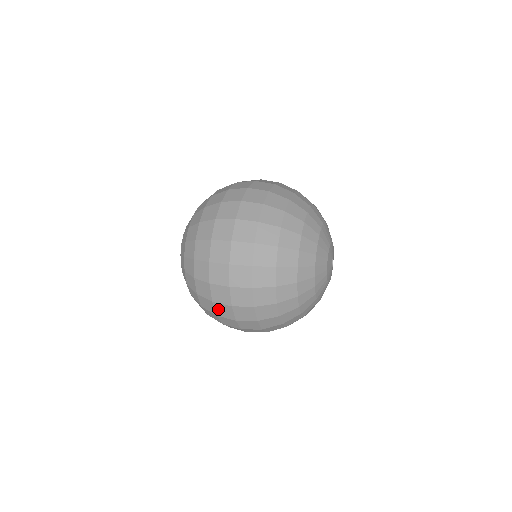
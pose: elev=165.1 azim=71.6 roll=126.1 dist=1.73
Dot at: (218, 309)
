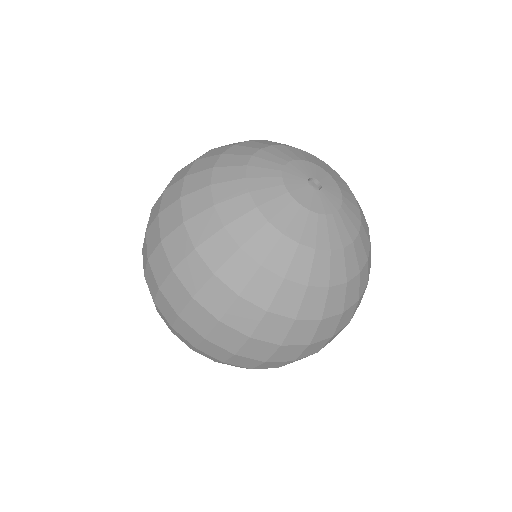
Dot at: (163, 311)
